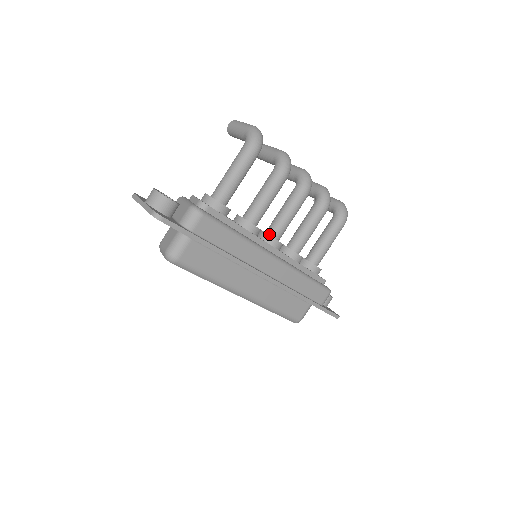
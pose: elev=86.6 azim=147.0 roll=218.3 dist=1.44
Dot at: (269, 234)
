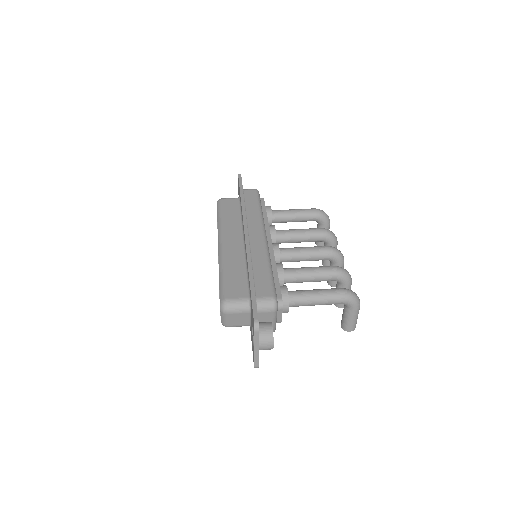
Dot at: occluded
